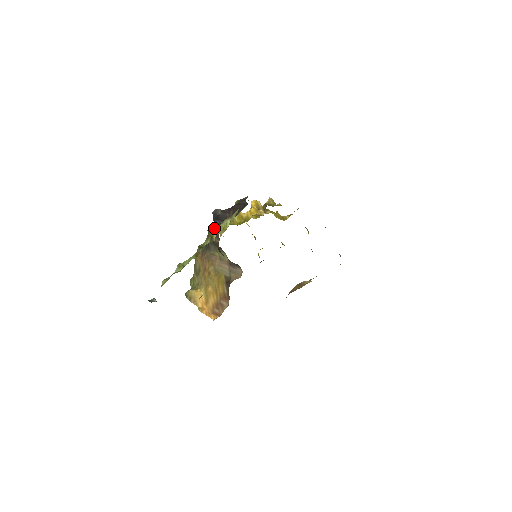
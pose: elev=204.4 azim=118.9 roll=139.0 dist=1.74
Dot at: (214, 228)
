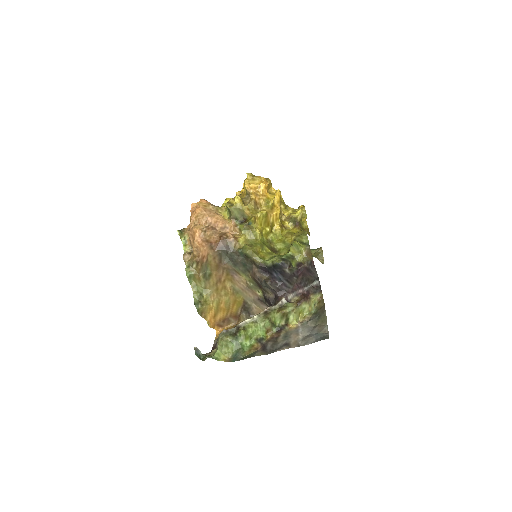
Dot at: (265, 268)
